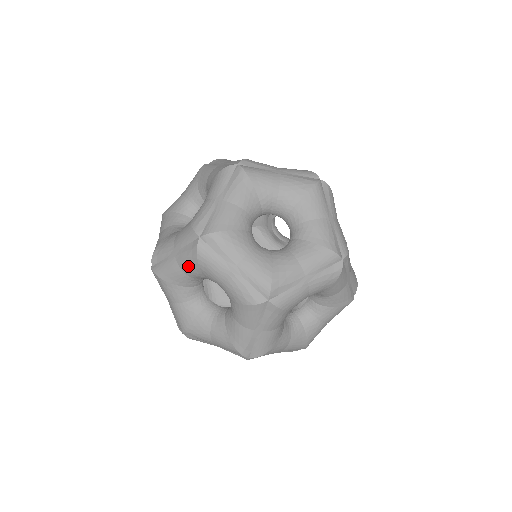
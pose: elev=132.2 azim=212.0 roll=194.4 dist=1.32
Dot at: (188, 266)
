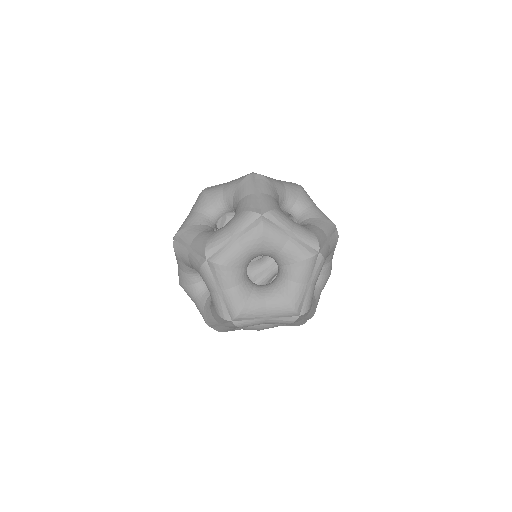
Dot at: (193, 266)
